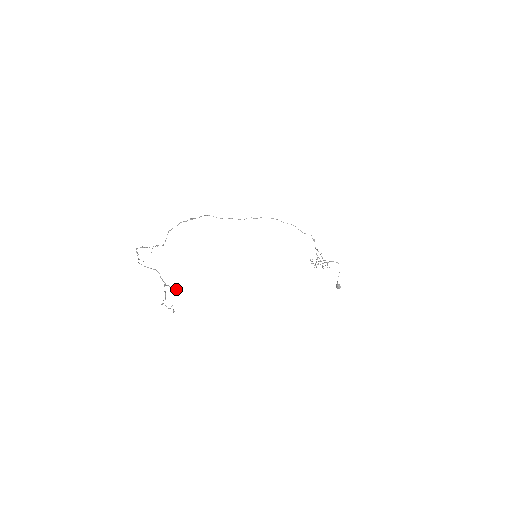
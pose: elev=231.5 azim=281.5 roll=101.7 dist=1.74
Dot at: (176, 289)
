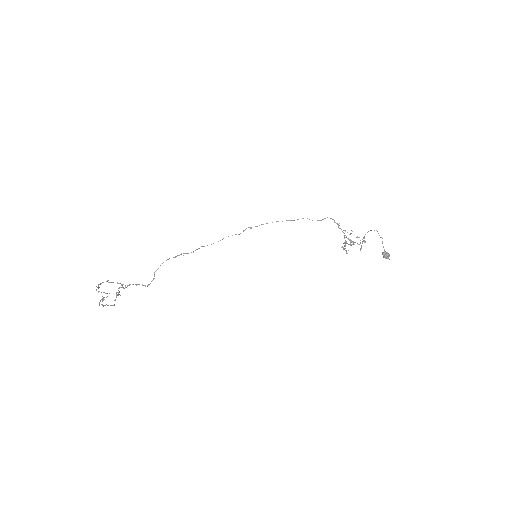
Dot at: (122, 287)
